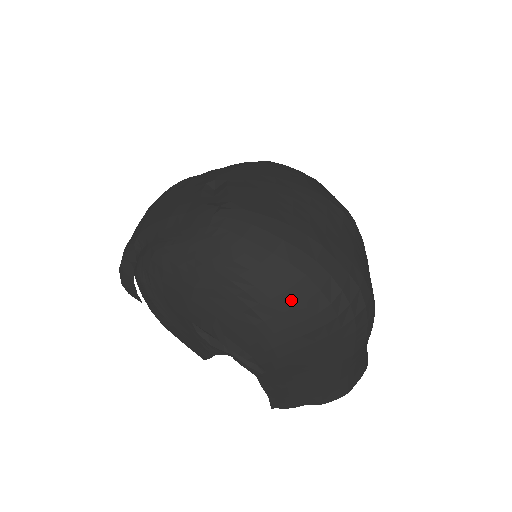
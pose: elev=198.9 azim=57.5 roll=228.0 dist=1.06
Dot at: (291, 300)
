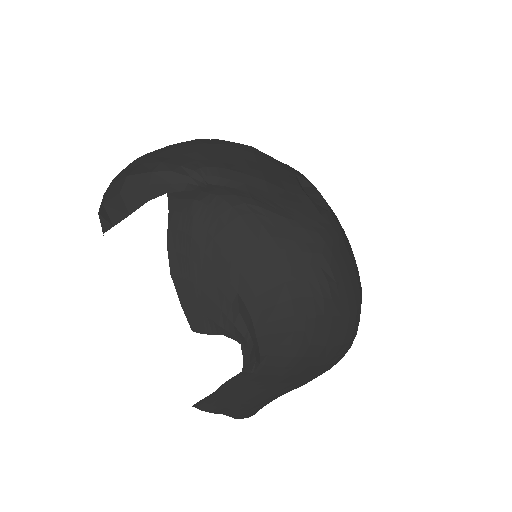
Dot at: (341, 325)
